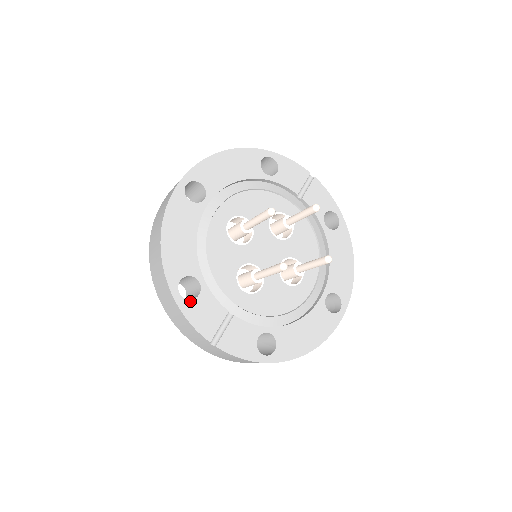
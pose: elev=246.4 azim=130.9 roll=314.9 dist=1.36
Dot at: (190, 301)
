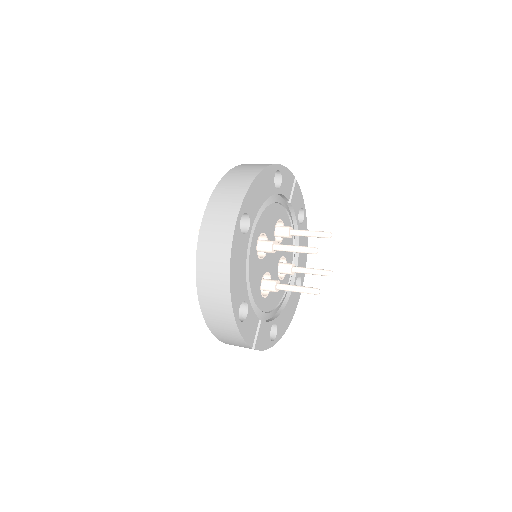
Dot at: (244, 322)
